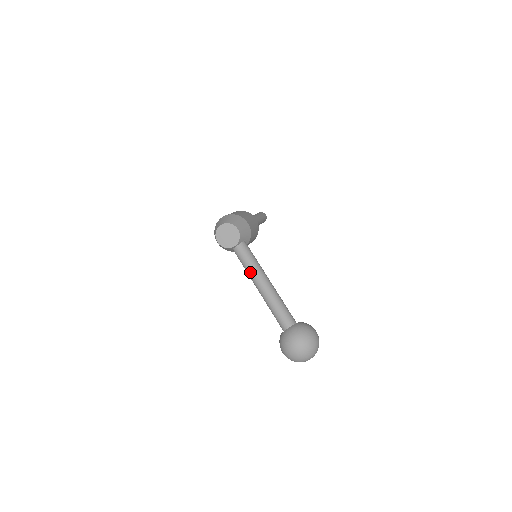
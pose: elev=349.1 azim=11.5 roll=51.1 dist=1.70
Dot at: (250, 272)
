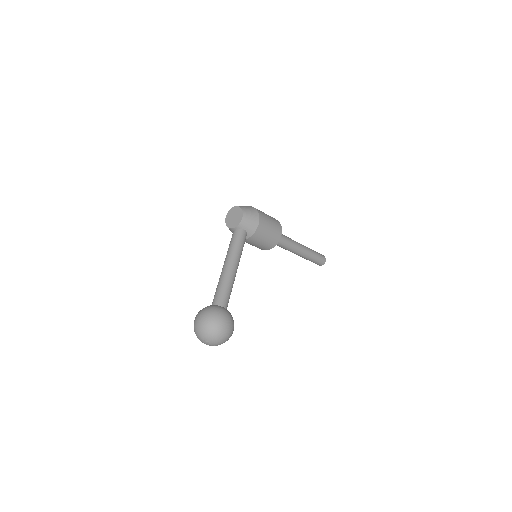
Dot at: (227, 252)
